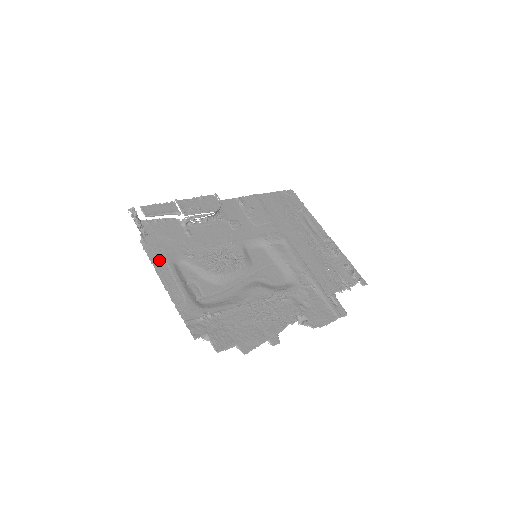
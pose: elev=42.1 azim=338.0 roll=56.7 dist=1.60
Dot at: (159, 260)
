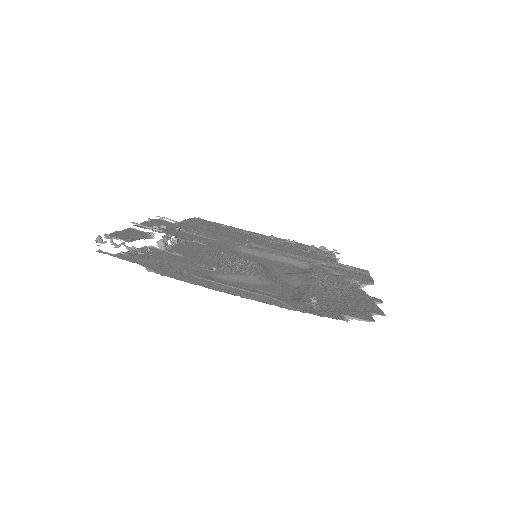
Dot at: (194, 280)
